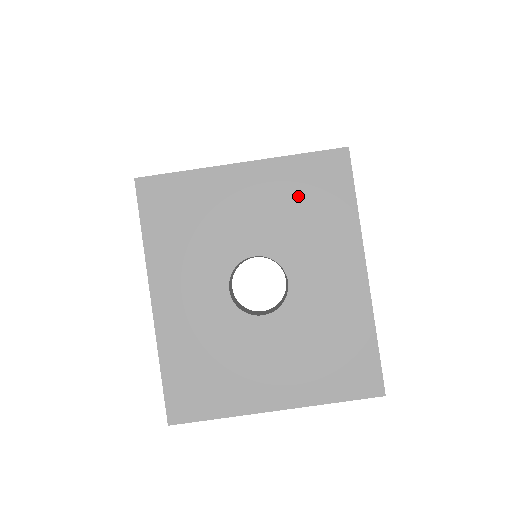
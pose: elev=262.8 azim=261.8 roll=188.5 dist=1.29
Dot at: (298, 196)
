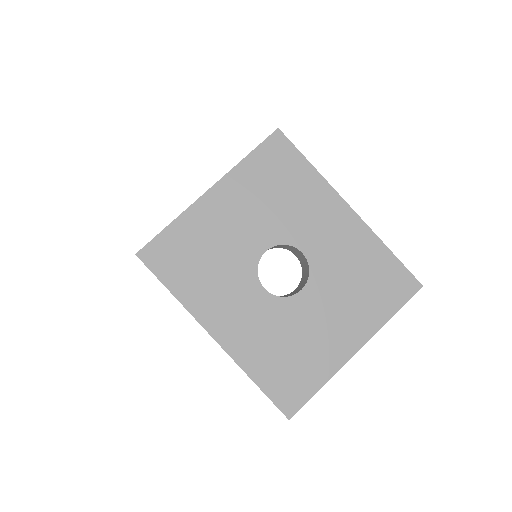
Dot at: (267, 187)
